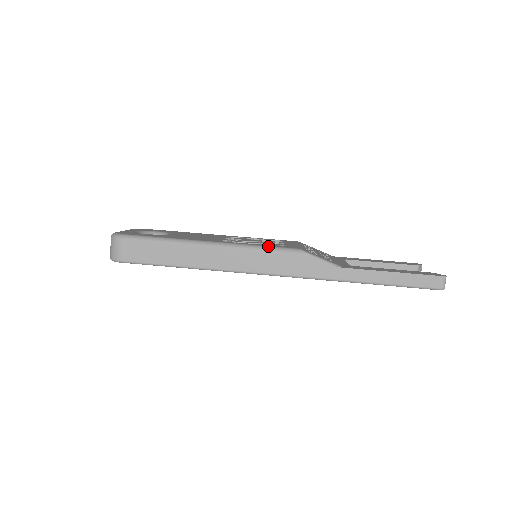
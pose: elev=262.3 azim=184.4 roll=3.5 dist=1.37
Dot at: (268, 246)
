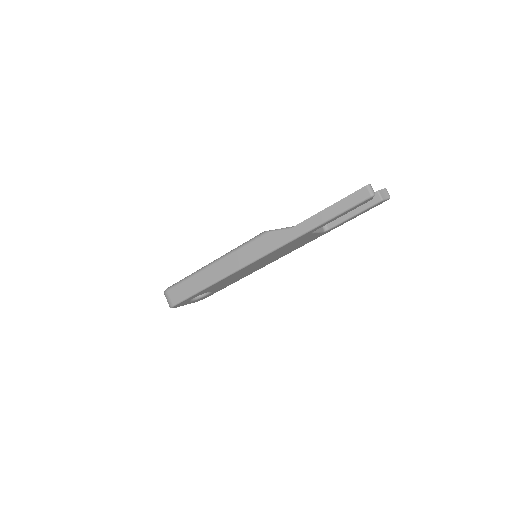
Dot at: (244, 243)
